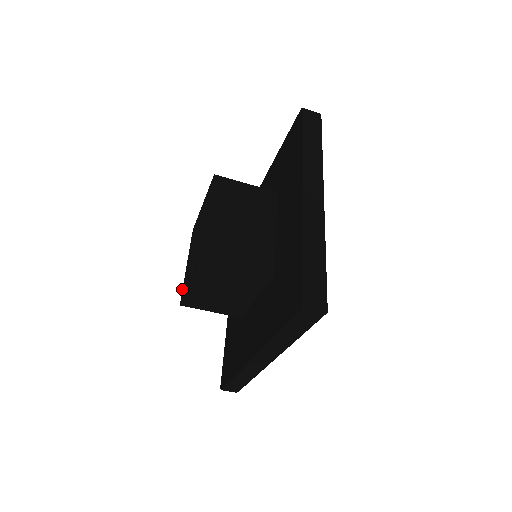
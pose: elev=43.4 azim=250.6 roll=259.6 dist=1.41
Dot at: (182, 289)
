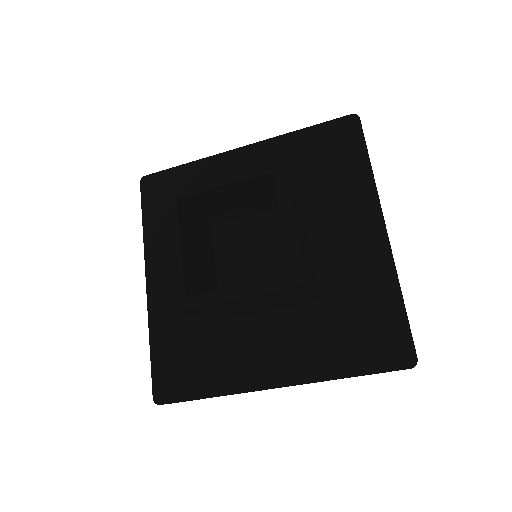
Dot at: (174, 286)
